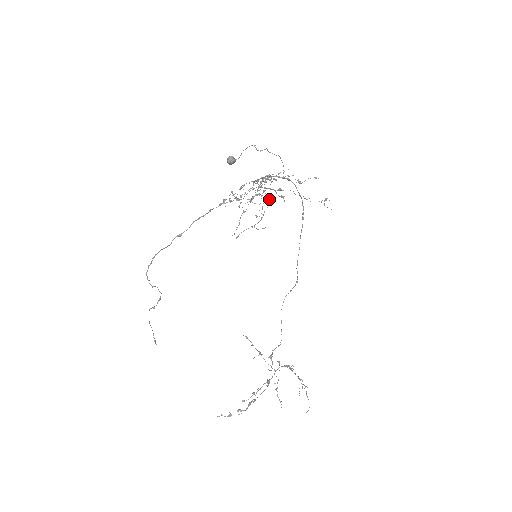
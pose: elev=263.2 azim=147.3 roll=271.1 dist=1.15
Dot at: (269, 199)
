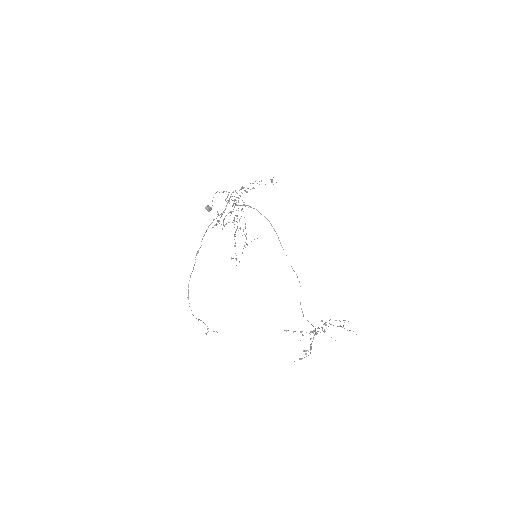
Dot at: occluded
